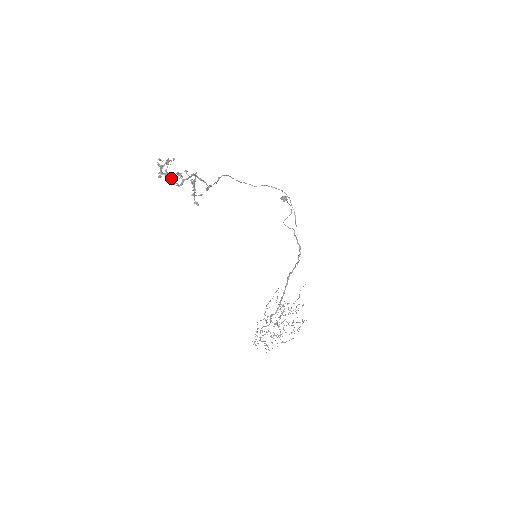
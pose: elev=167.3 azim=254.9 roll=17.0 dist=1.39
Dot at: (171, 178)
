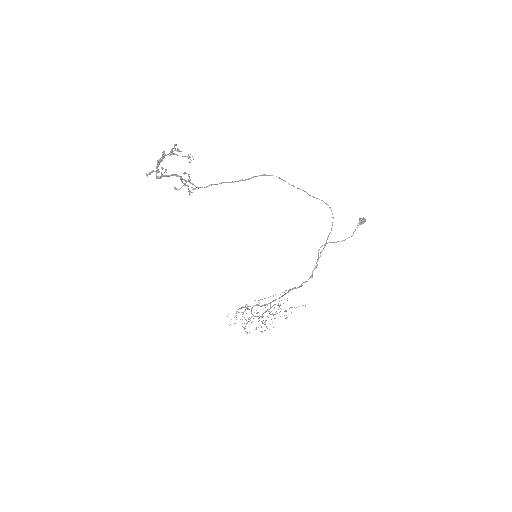
Dot at: occluded
